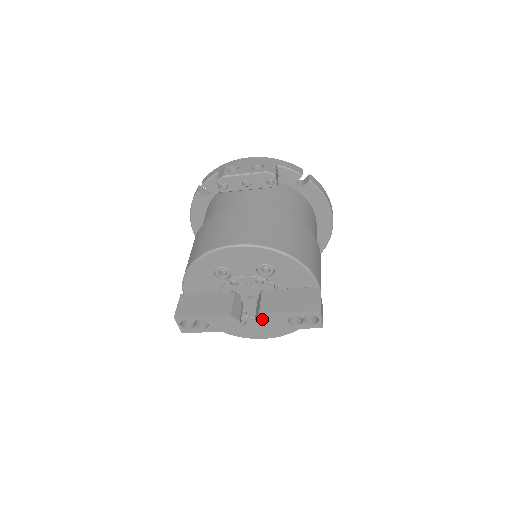
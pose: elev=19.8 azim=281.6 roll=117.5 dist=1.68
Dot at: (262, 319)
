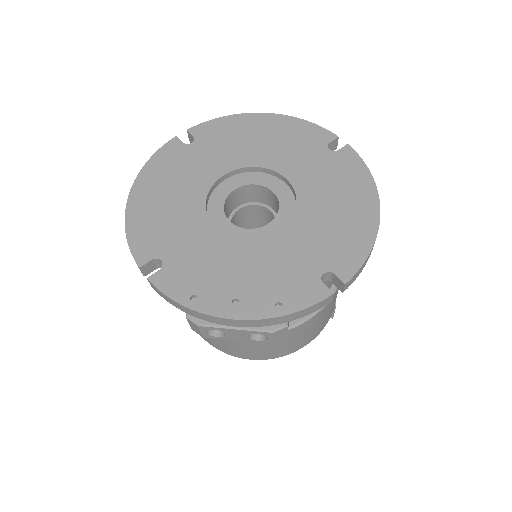
Dot at: occluded
